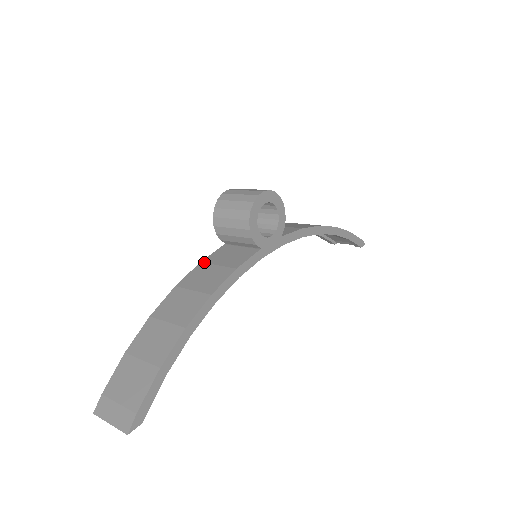
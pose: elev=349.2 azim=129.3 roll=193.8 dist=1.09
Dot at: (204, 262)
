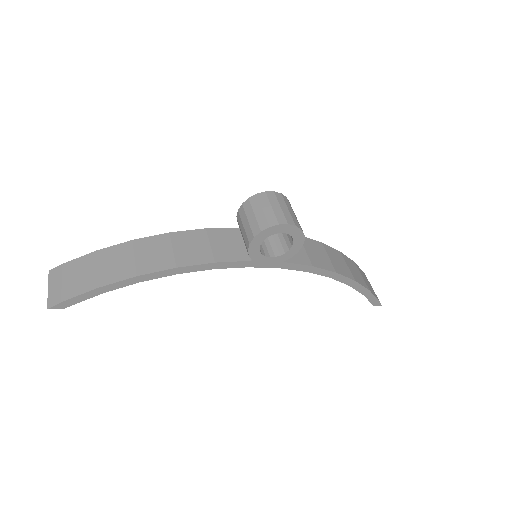
Dot at: (207, 231)
